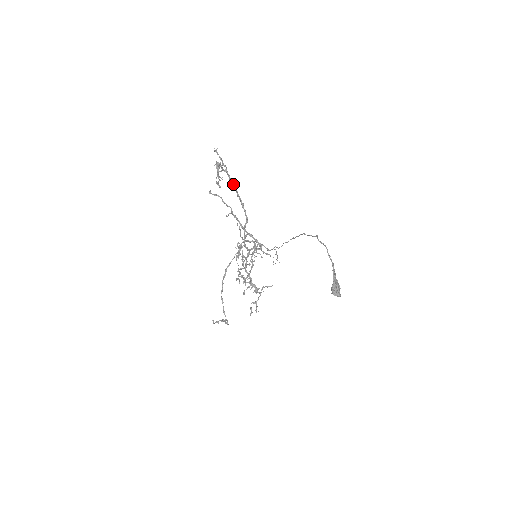
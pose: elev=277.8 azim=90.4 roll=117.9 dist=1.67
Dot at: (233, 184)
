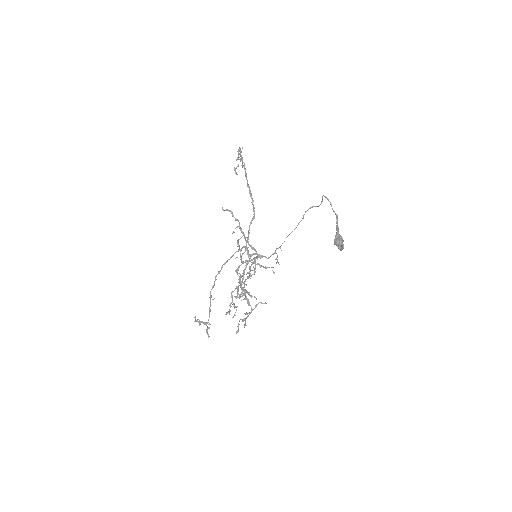
Dot at: occluded
